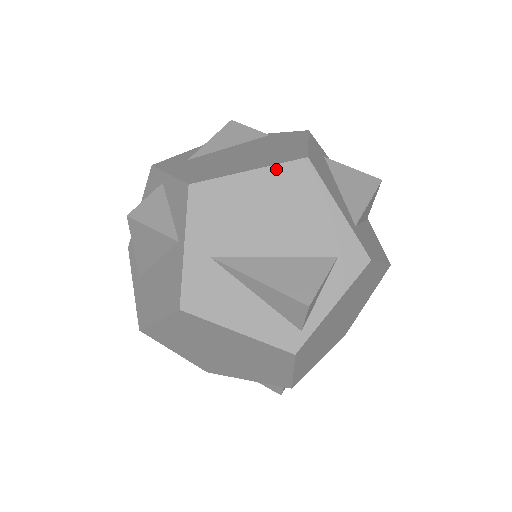
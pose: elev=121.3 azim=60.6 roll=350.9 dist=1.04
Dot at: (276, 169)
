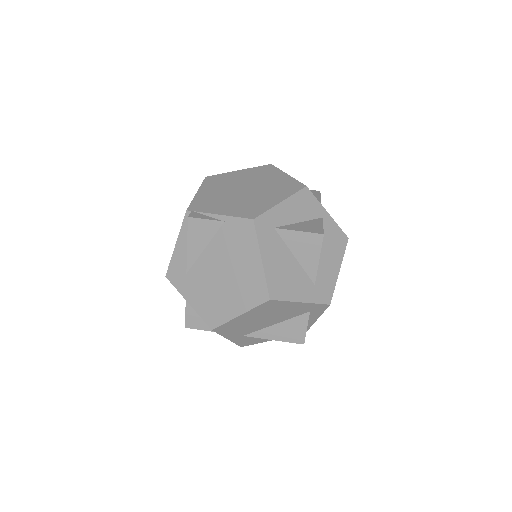
Dot at: (254, 310)
